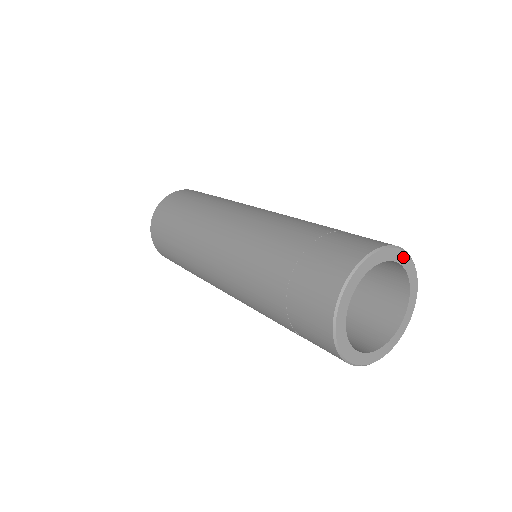
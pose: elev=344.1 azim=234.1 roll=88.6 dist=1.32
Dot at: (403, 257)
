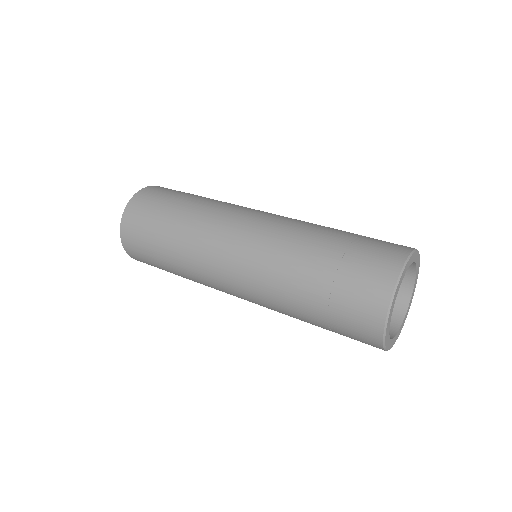
Dot at: (412, 258)
